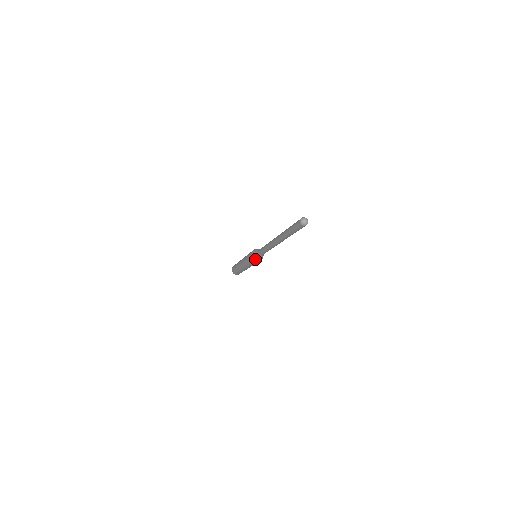
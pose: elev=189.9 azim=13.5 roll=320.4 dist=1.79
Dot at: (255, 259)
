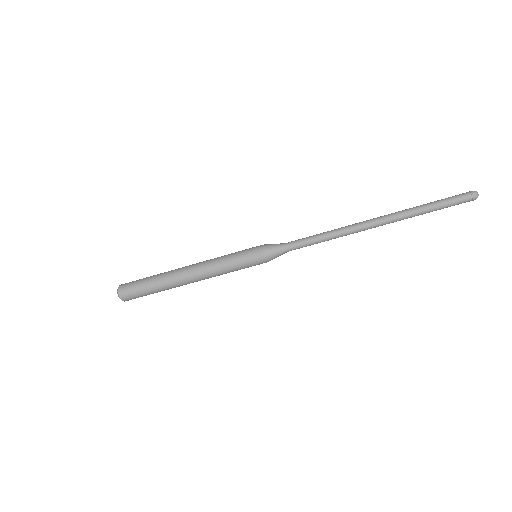
Dot at: (267, 252)
